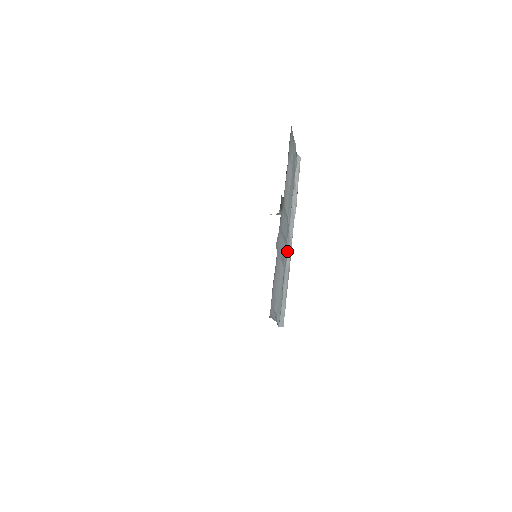
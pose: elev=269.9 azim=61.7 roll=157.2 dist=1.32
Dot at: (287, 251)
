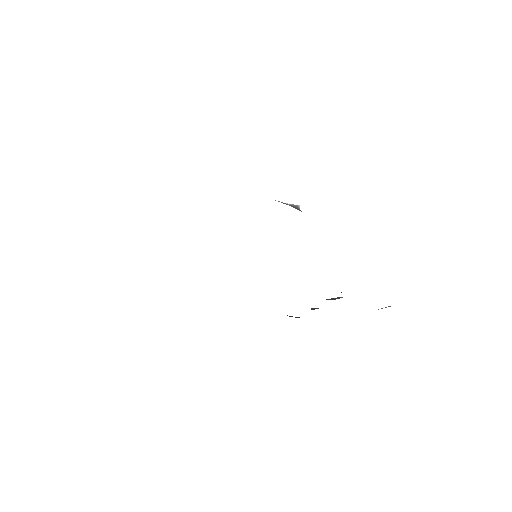
Dot at: occluded
